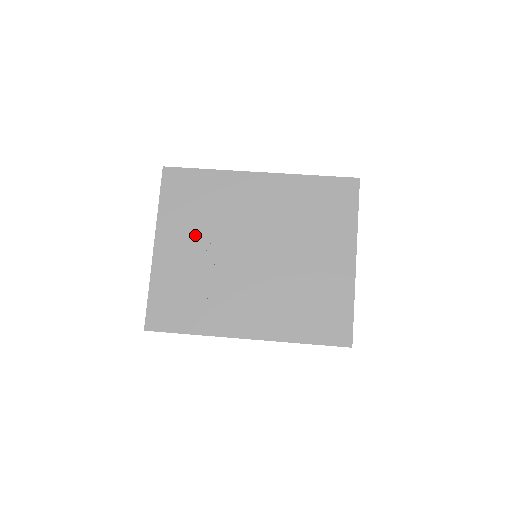
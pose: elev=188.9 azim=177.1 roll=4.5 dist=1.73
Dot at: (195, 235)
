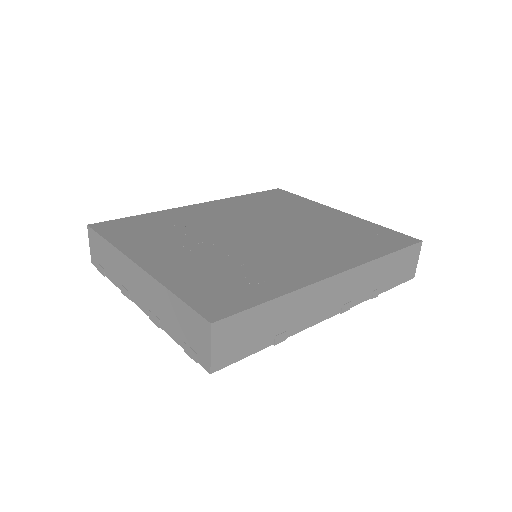
Dot at: (180, 243)
